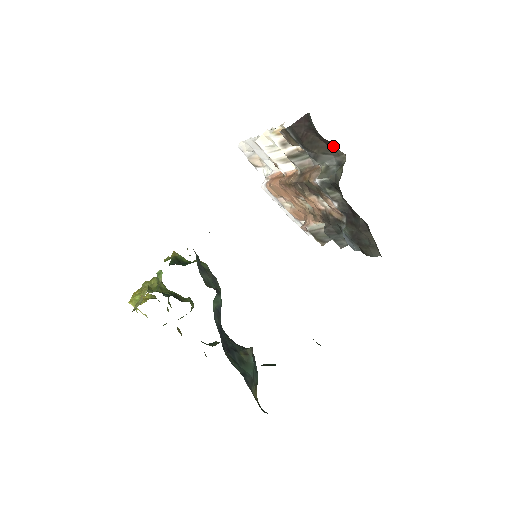
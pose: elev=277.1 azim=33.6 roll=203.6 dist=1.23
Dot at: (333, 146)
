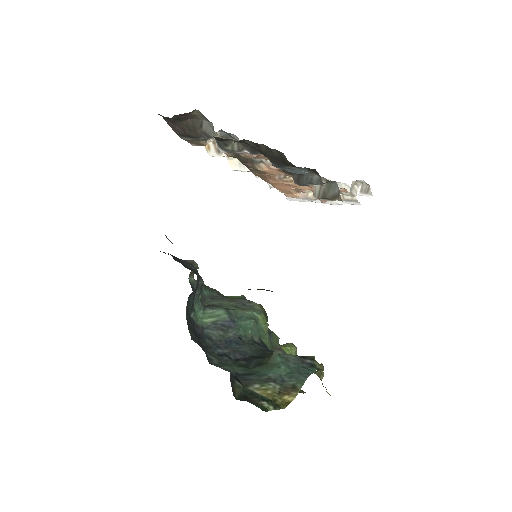
Dot at: (188, 115)
